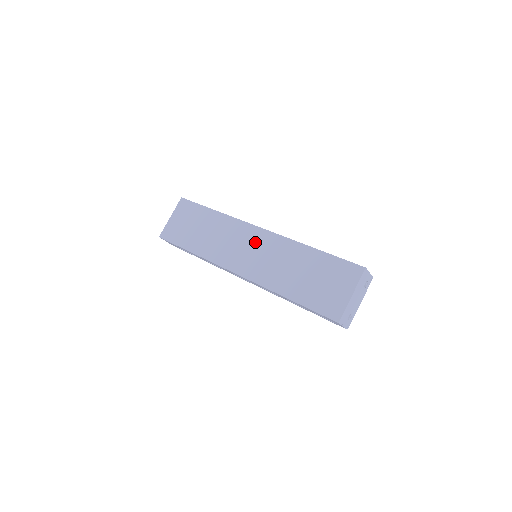
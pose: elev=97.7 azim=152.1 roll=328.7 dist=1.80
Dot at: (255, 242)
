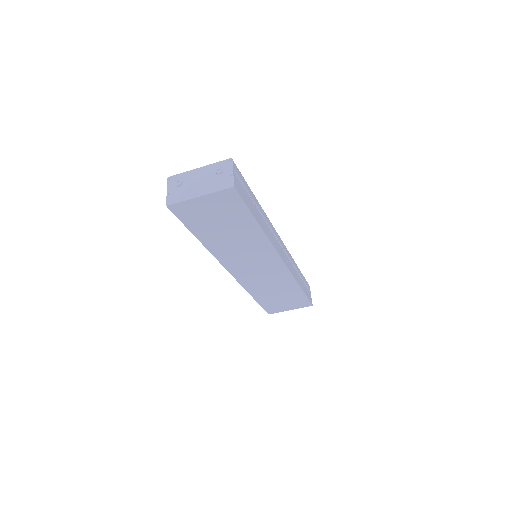
Dot at: (268, 267)
